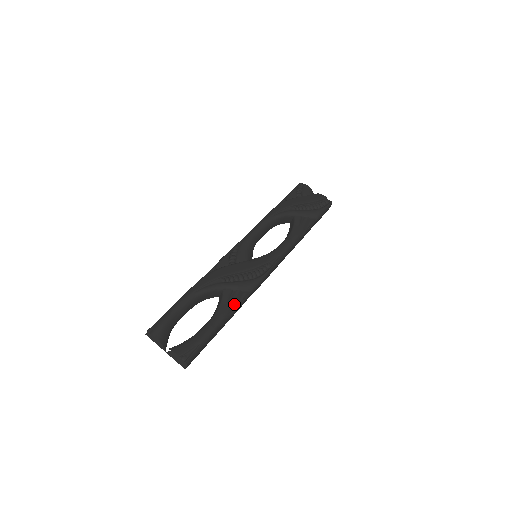
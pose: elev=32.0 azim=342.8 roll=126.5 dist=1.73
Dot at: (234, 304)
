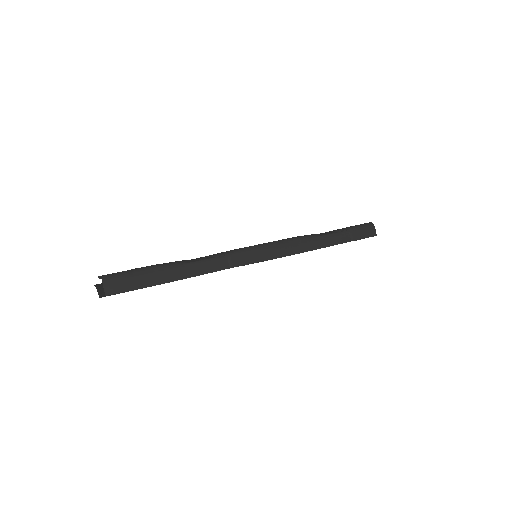
Dot at: (197, 260)
